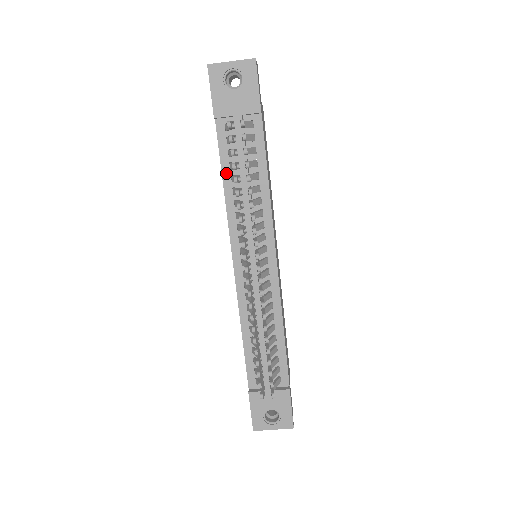
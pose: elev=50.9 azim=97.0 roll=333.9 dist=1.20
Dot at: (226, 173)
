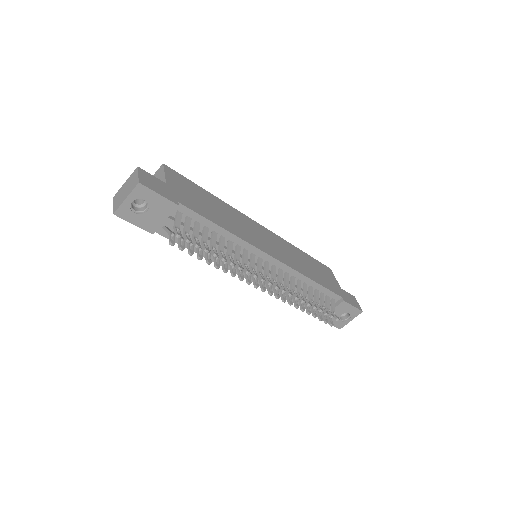
Dot at: occluded
